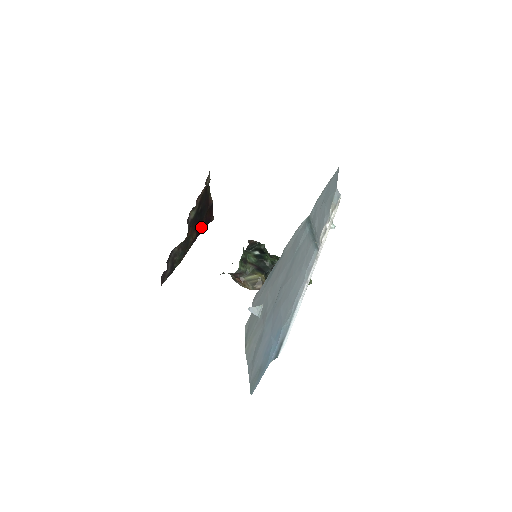
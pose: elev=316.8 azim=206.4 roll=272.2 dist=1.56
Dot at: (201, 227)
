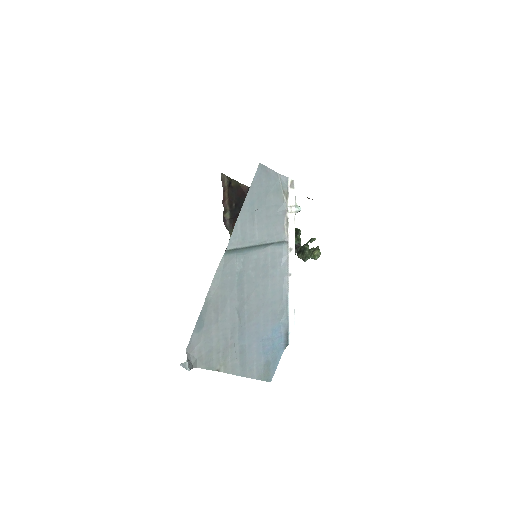
Dot at: occluded
